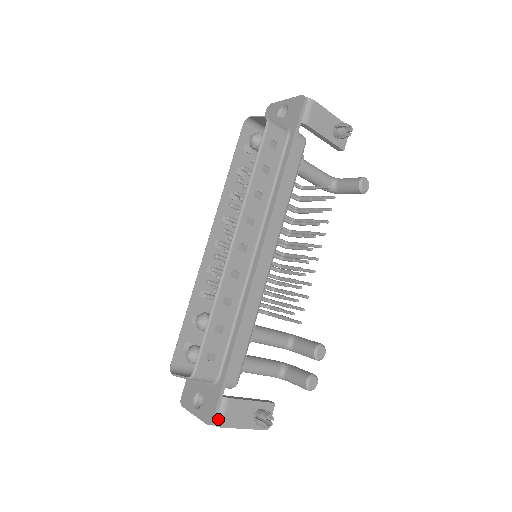
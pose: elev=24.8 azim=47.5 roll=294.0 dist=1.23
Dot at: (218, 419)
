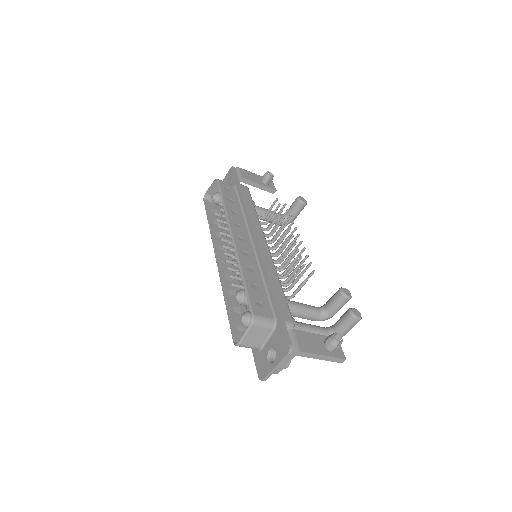
Dot at: (294, 346)
